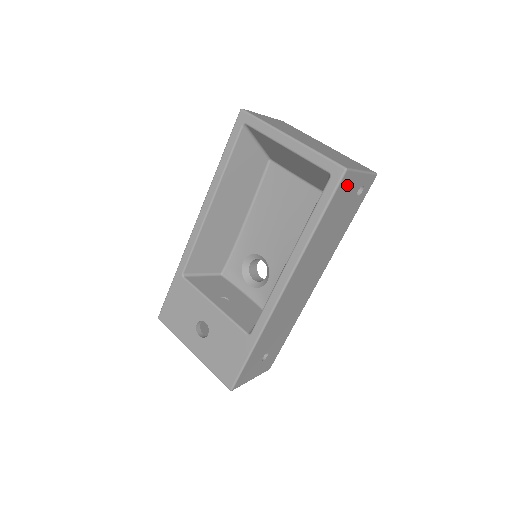
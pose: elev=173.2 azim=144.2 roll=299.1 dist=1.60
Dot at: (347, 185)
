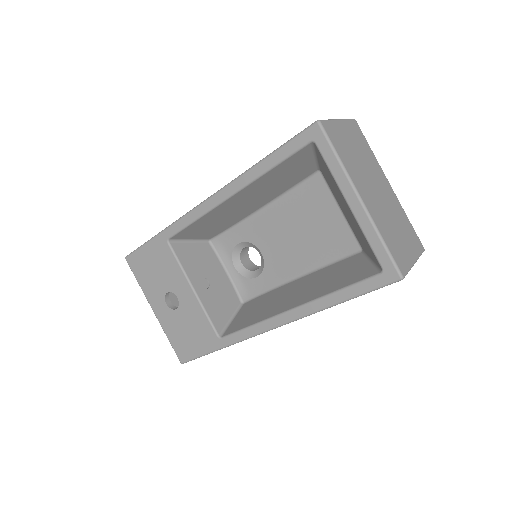
Dot at: occluded
